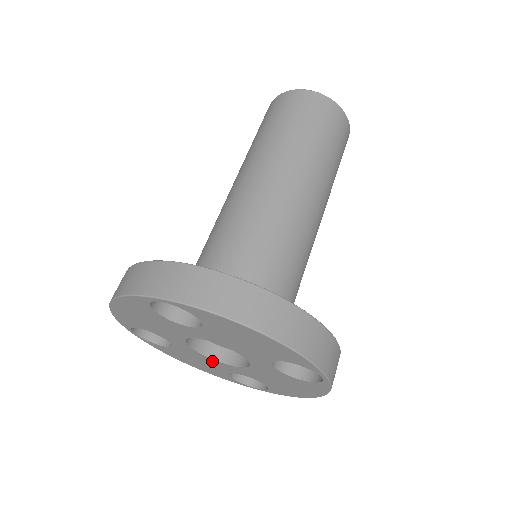
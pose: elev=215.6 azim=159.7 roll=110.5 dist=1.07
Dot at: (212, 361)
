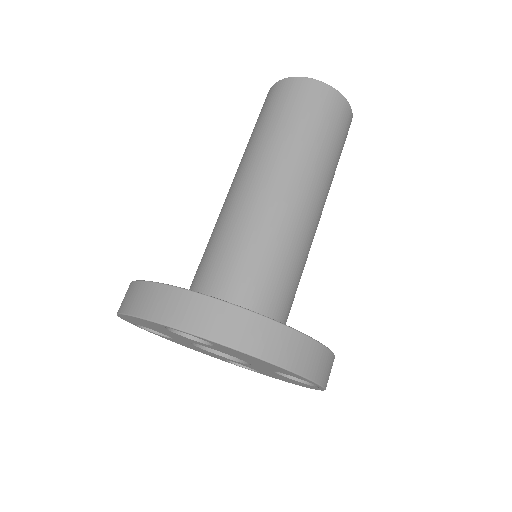
Dot at: (211, 353)
